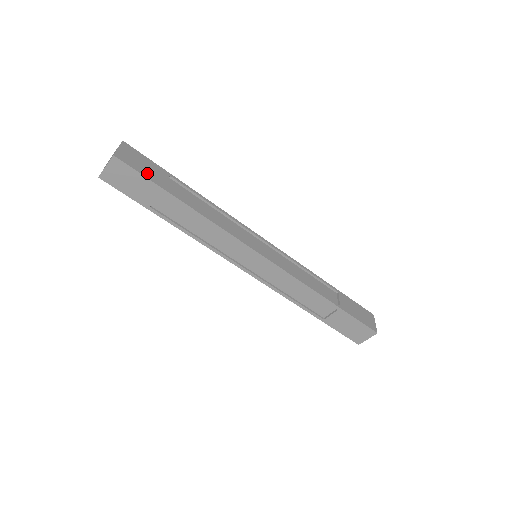
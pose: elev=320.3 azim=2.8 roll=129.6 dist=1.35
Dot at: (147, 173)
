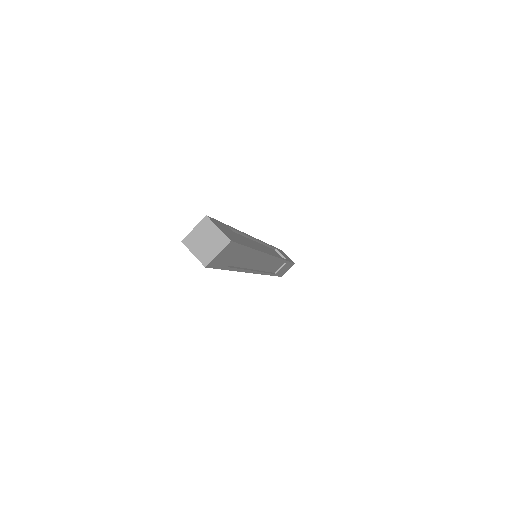
Dot at: (236, 239)
